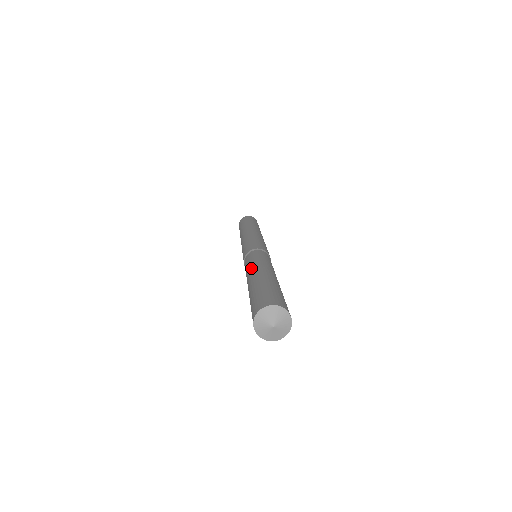
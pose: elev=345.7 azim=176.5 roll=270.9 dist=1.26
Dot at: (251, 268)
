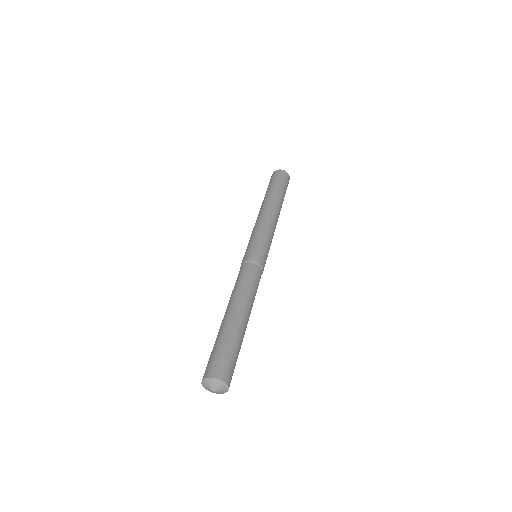
Dot at: (241, 296)
